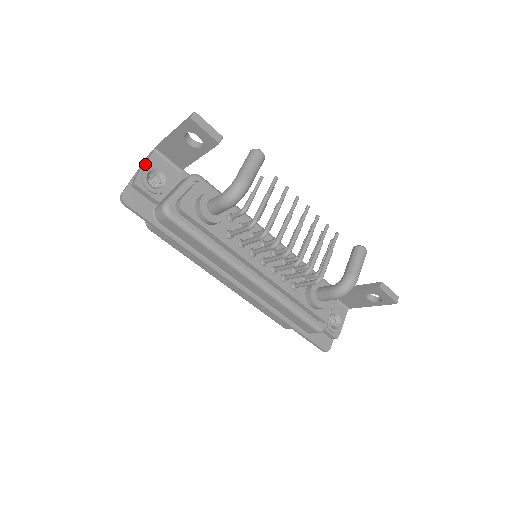
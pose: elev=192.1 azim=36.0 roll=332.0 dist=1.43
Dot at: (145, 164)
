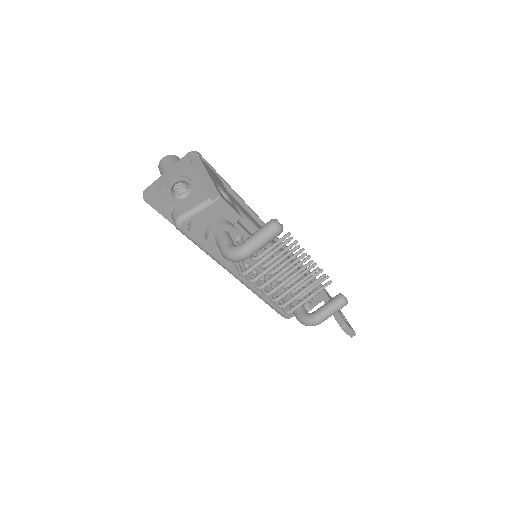
Dot at: (175, 174)
